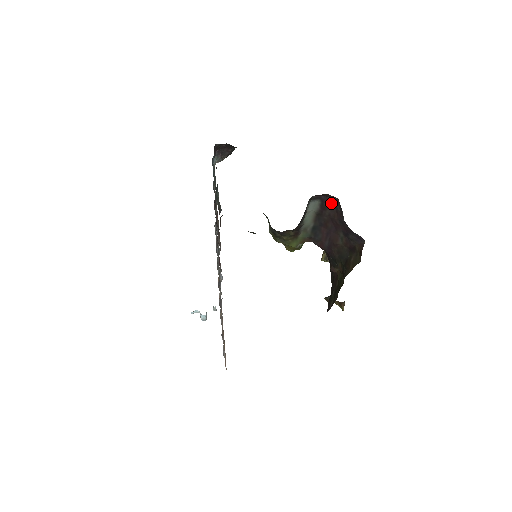
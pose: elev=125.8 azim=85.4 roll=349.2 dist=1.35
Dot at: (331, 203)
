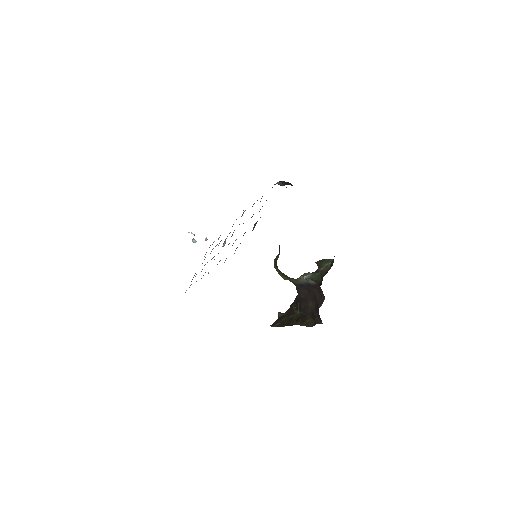
Dot at: (321, 292)
